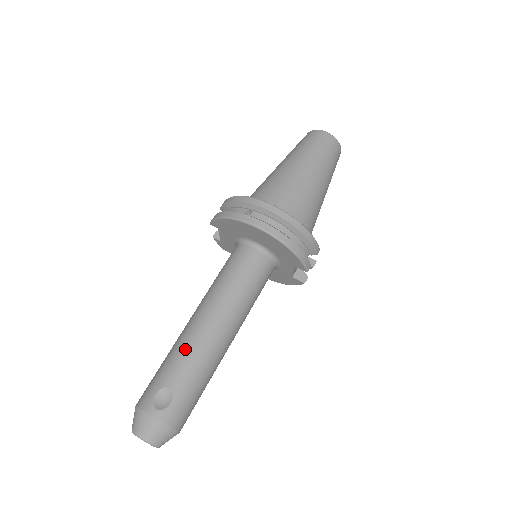
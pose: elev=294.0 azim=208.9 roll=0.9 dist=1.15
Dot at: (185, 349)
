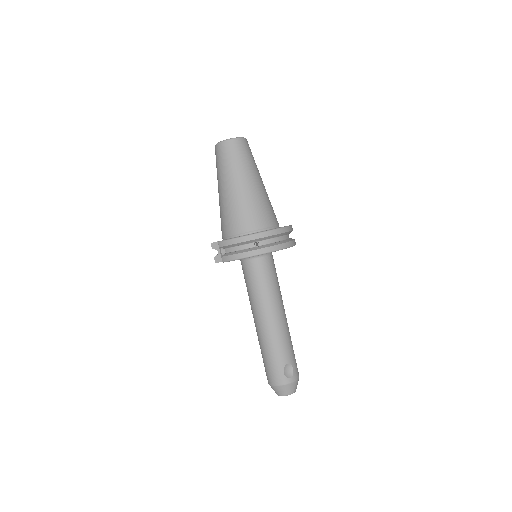
Dot at: (277, 341)
